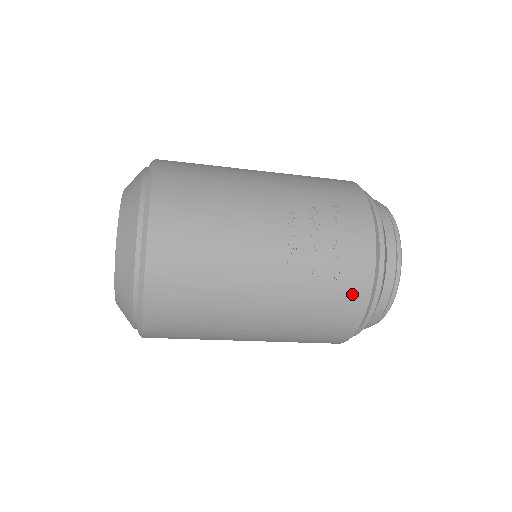
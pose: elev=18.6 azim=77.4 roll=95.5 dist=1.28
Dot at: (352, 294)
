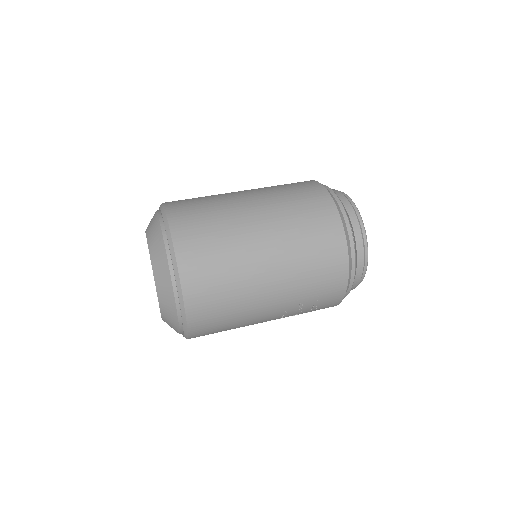
Dot at: occluded
